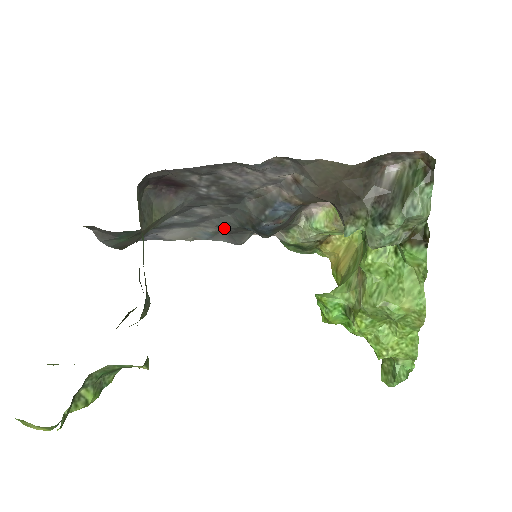
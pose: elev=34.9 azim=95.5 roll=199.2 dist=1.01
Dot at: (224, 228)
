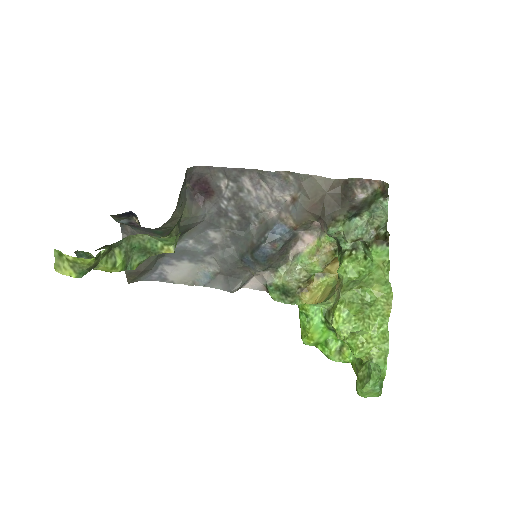
Dot at: (225, 265)
